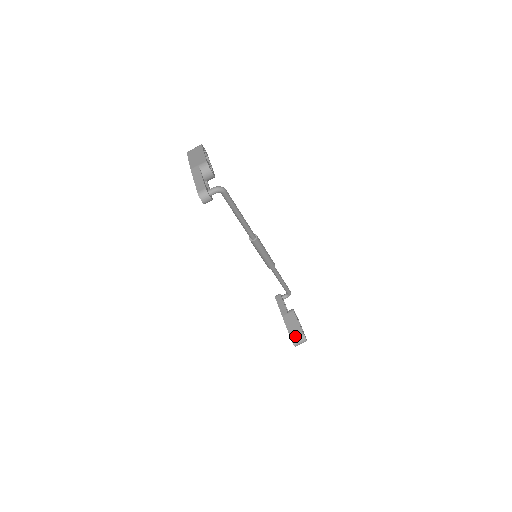
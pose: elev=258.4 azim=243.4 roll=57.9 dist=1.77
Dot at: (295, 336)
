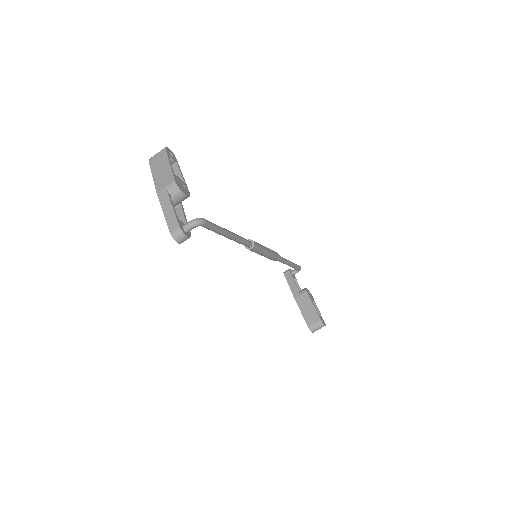
Dot at: (312, 323)
